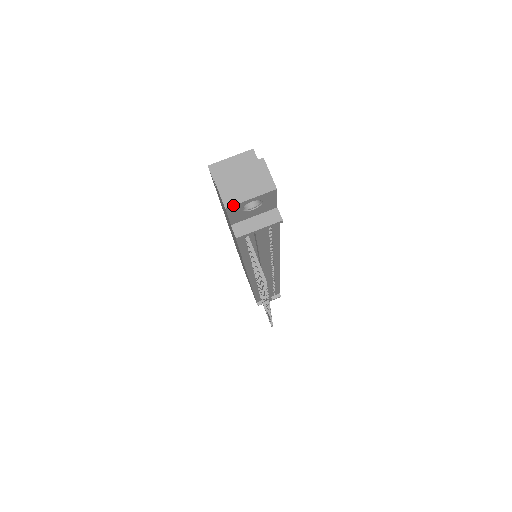
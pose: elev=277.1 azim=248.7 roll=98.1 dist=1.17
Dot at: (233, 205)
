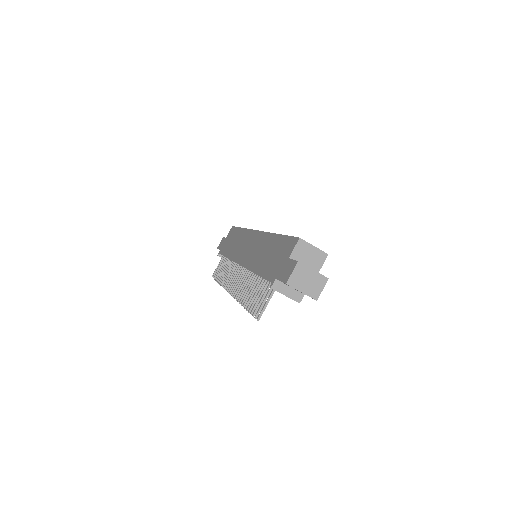
Dot at: (291, 286)
